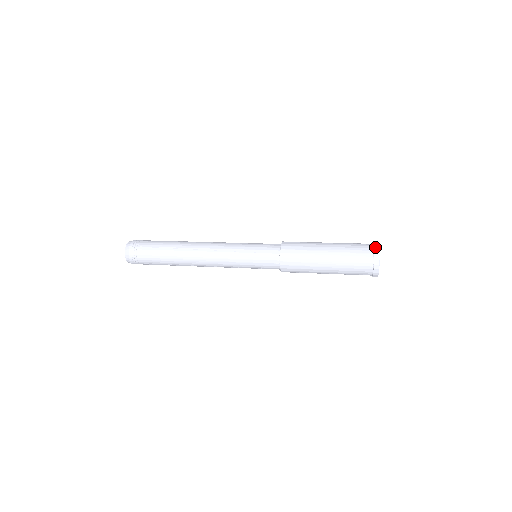
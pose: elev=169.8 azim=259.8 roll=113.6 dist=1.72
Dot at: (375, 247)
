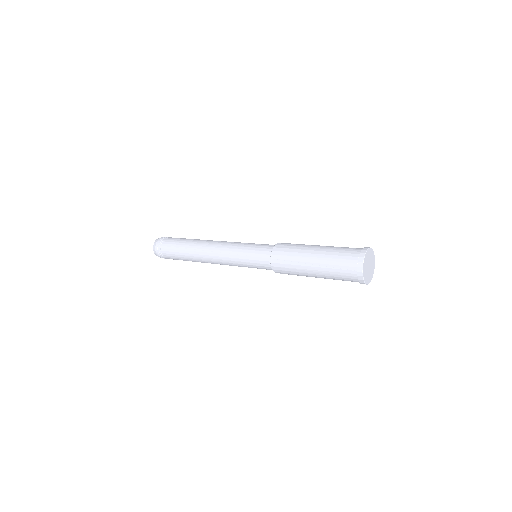
Dot at: (360, 256)
